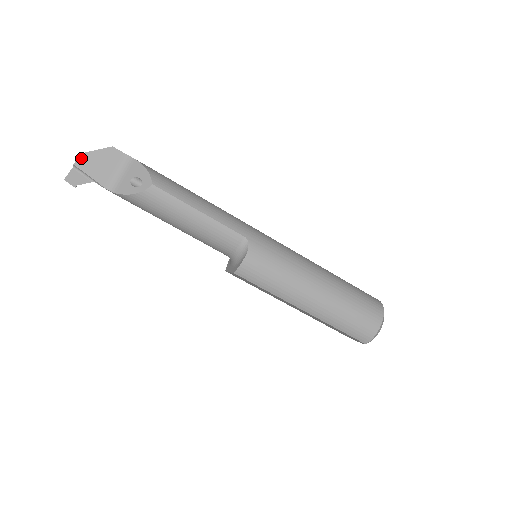
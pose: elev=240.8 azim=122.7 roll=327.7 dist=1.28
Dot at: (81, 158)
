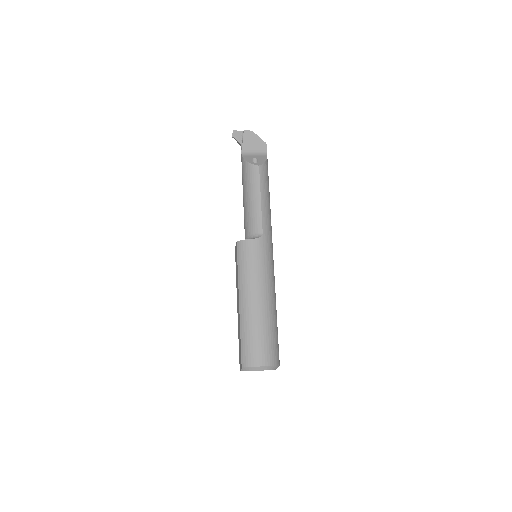
Dot at: (250, 132)
